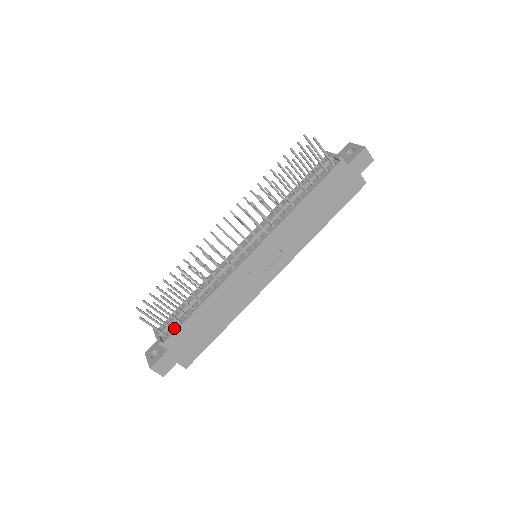
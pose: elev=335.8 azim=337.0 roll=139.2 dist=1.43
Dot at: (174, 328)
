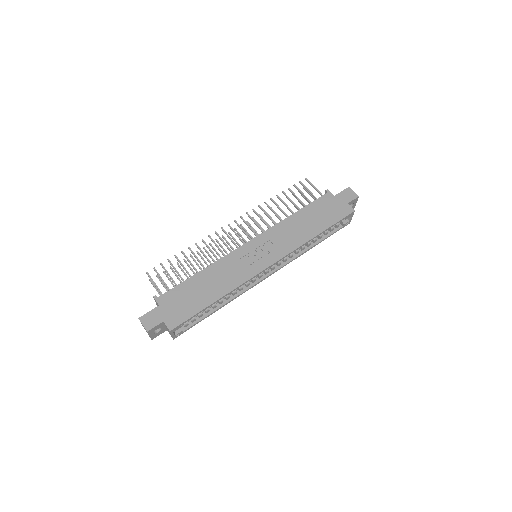
Dot at: (171, 291)
